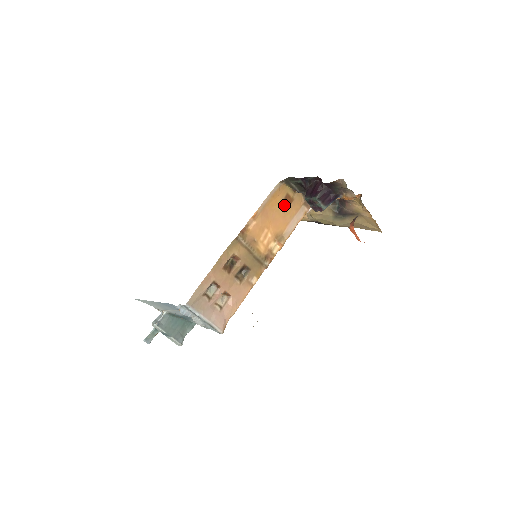
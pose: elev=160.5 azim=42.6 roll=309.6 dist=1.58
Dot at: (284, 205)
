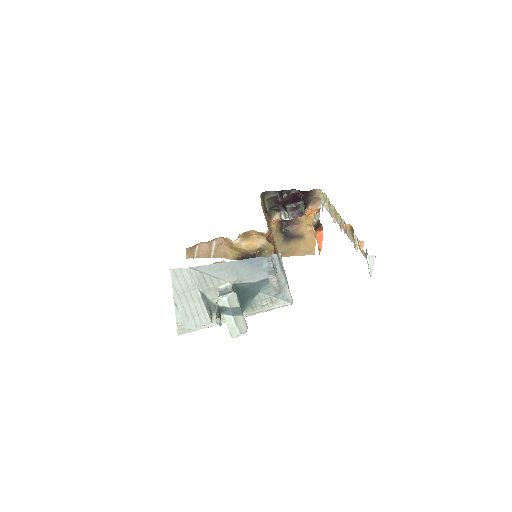
Dot at: occluded
